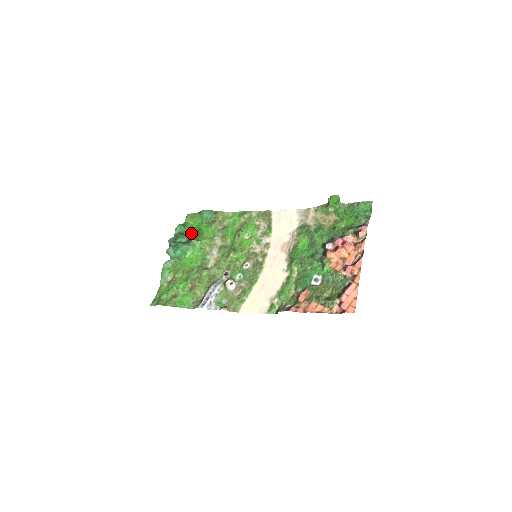
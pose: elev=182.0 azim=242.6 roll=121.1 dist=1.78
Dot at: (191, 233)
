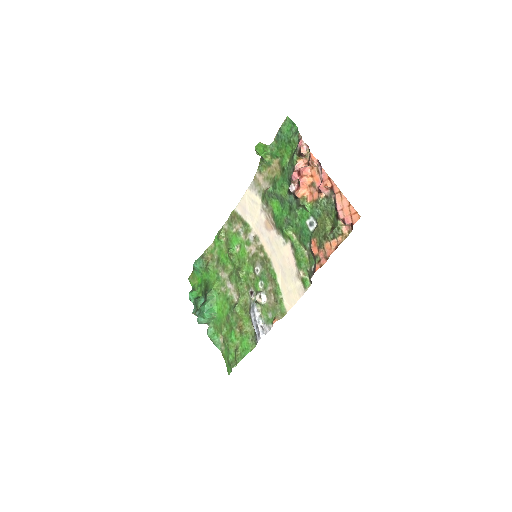
Dot at: (202, 290)
